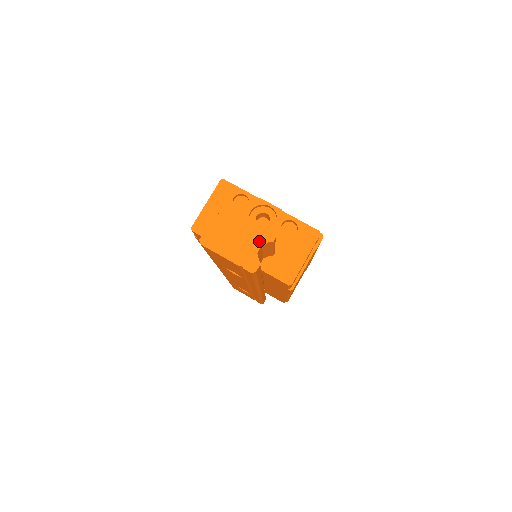
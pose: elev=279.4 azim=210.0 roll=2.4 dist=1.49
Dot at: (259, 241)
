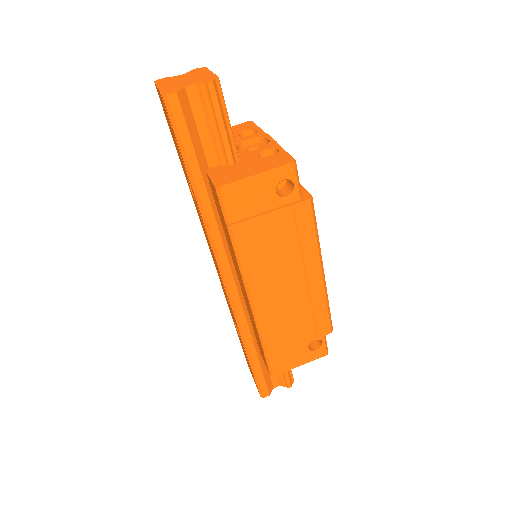
Dot at: (197, 82)
